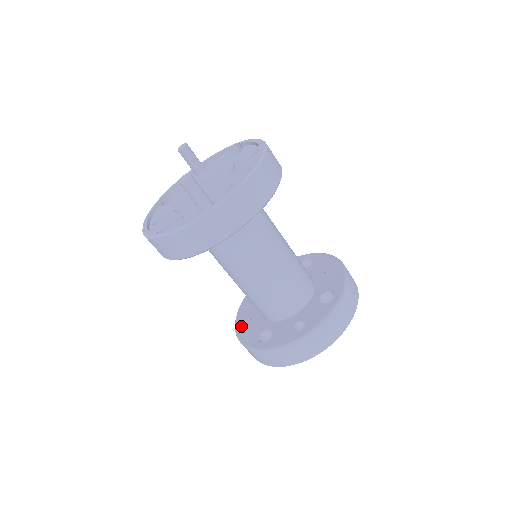
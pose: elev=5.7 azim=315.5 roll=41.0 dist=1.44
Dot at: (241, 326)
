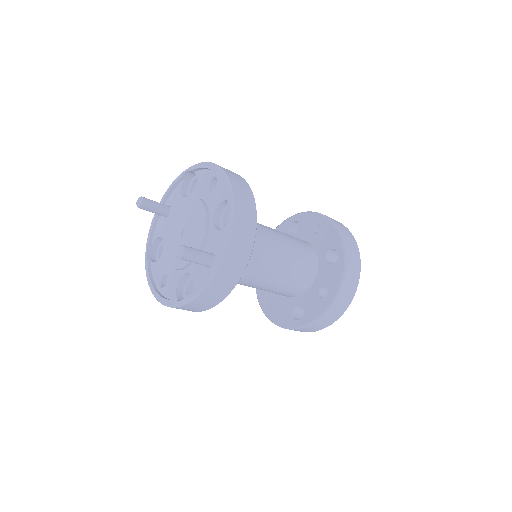
Dot at: (270, 311)
